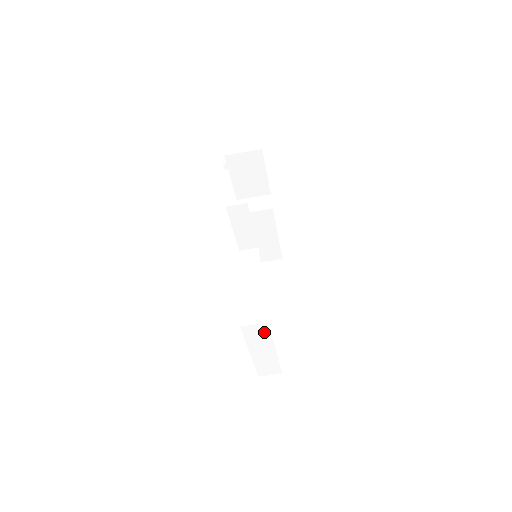
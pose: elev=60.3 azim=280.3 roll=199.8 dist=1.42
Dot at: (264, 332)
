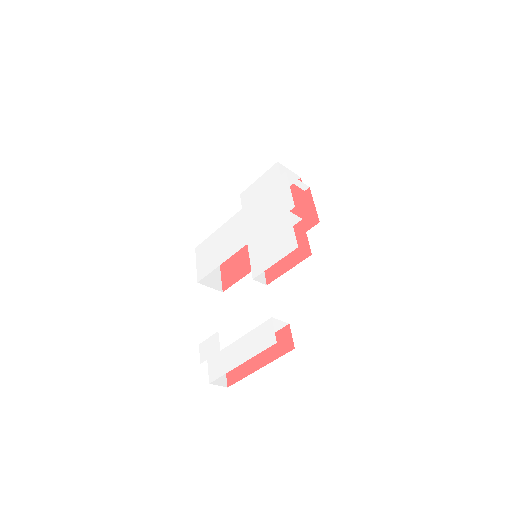
Dot at: (275, 329)
